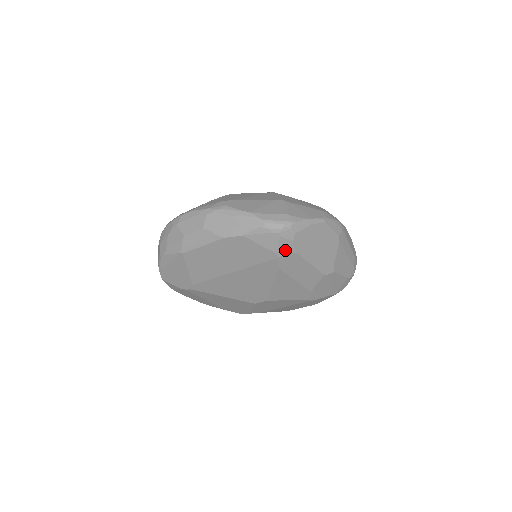
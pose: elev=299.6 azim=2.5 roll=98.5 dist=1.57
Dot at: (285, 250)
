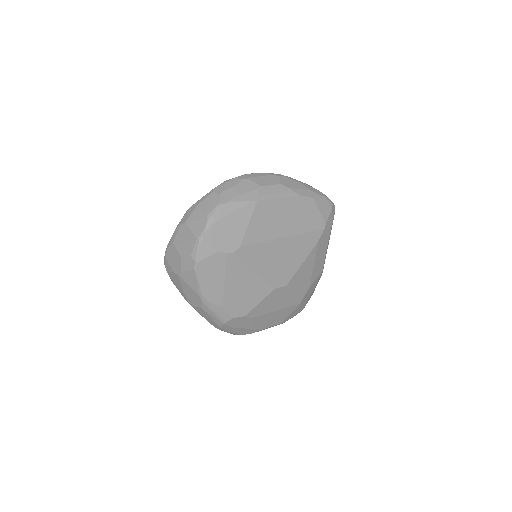
Dot at: (328, 224)
